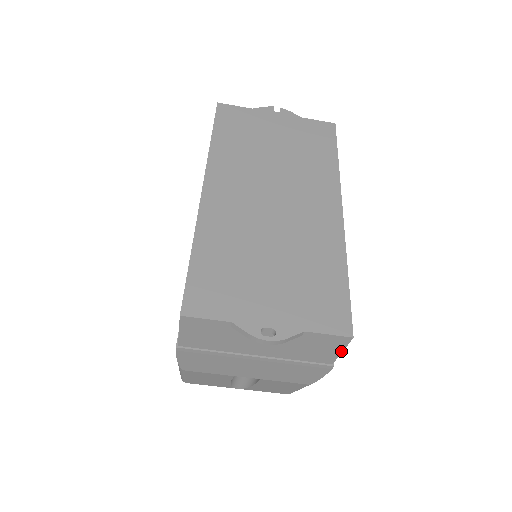
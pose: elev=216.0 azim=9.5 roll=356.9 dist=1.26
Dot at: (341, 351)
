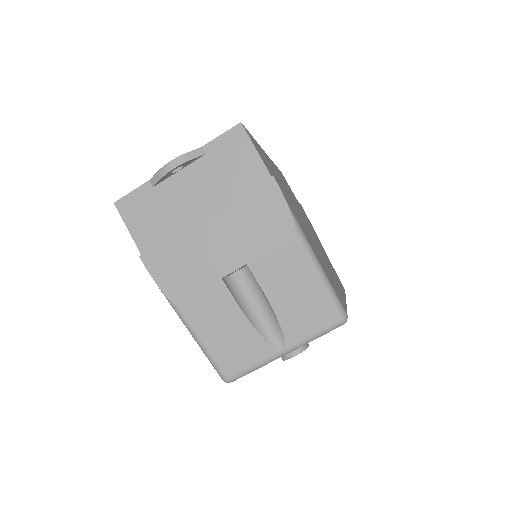
Dot at: (254, 150)
